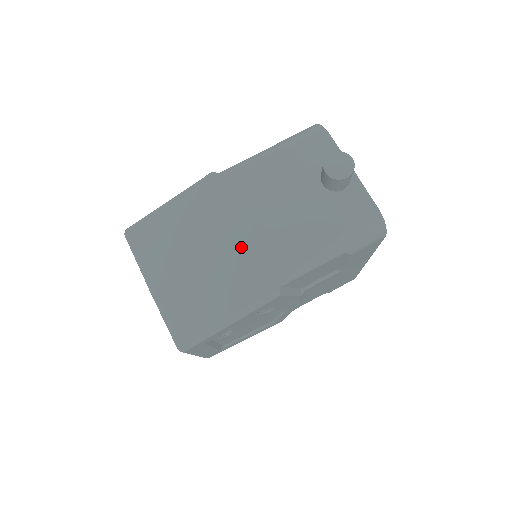
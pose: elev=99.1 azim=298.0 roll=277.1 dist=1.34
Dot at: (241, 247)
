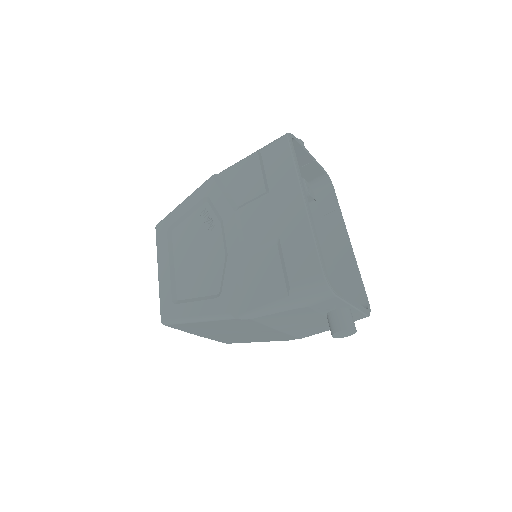
Dot at: (264, 334)
